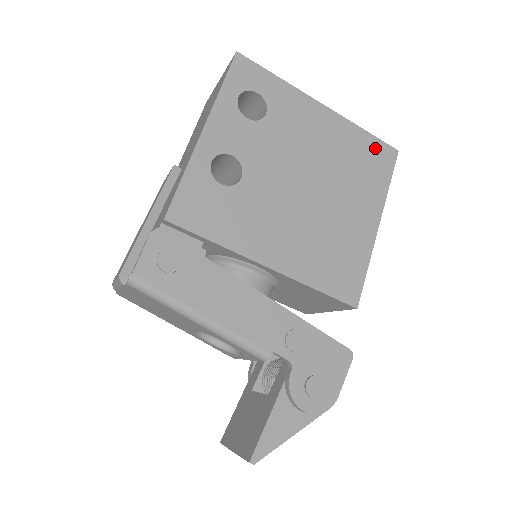
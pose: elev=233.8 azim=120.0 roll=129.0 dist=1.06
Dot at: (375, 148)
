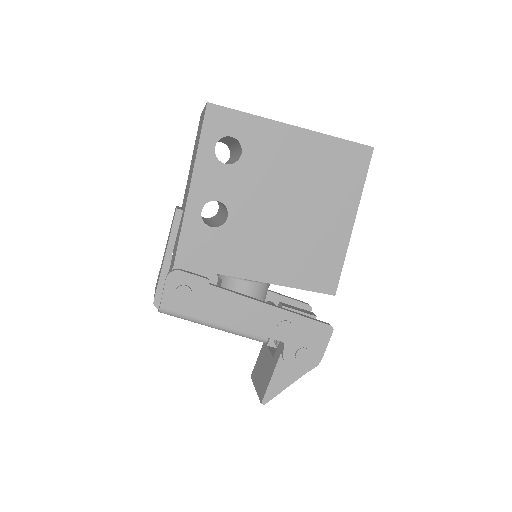
Dot at: (349, 152)
